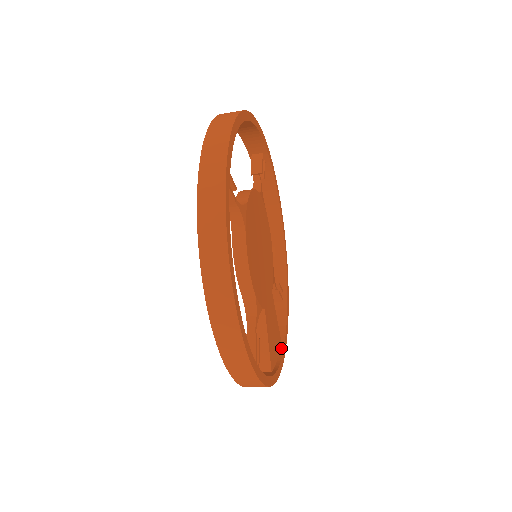
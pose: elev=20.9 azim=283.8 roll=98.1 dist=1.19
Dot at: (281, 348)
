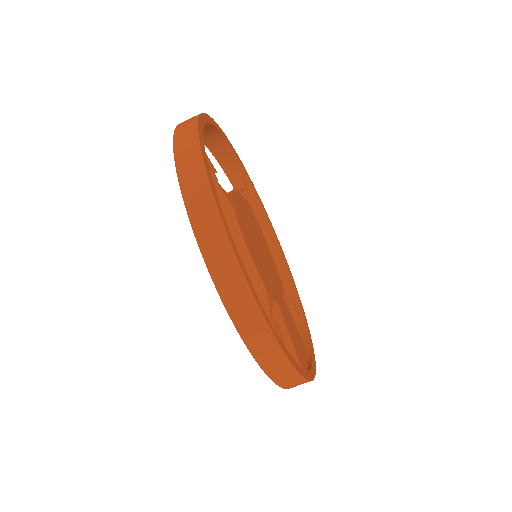
Dot at: (309, 358)
